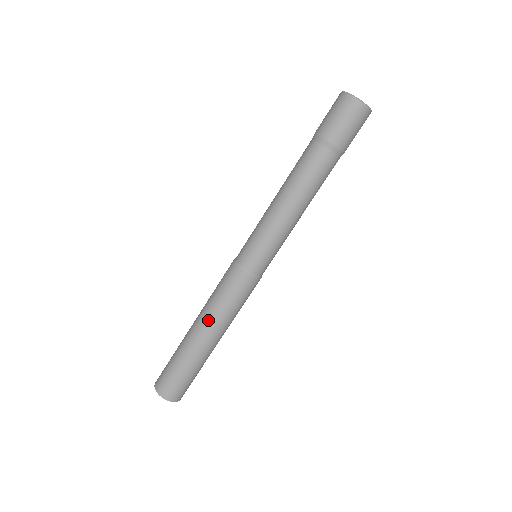
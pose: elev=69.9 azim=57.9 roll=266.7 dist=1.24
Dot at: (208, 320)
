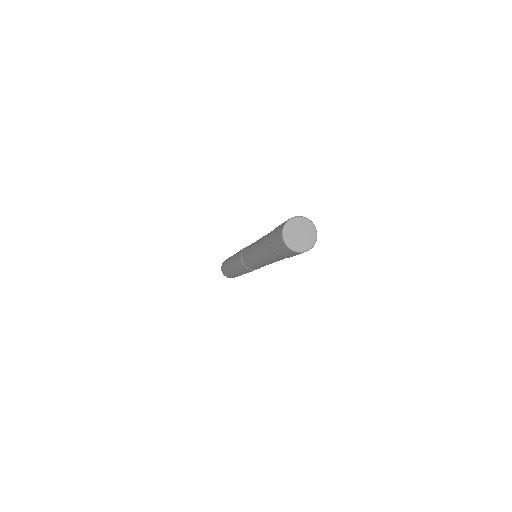
Dot at: (236, 271)
